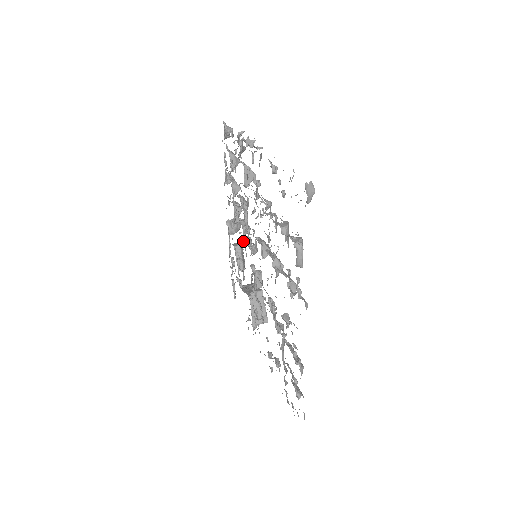
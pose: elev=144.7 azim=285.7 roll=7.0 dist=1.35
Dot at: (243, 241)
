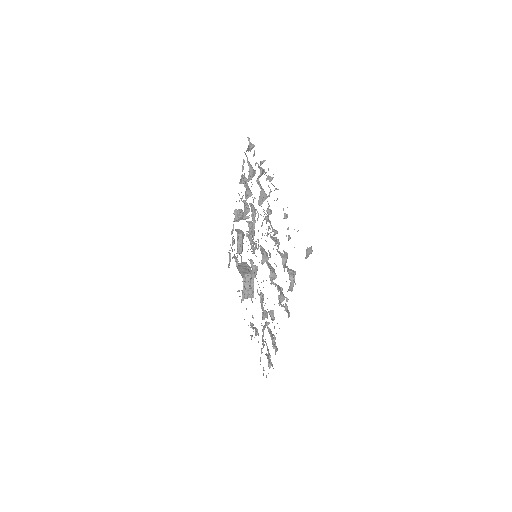
Dot at: occluded
